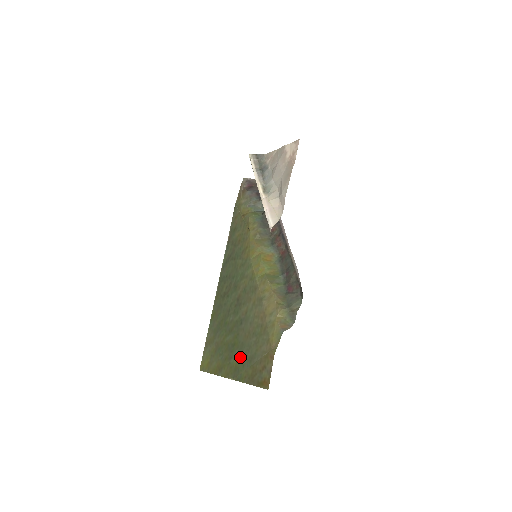
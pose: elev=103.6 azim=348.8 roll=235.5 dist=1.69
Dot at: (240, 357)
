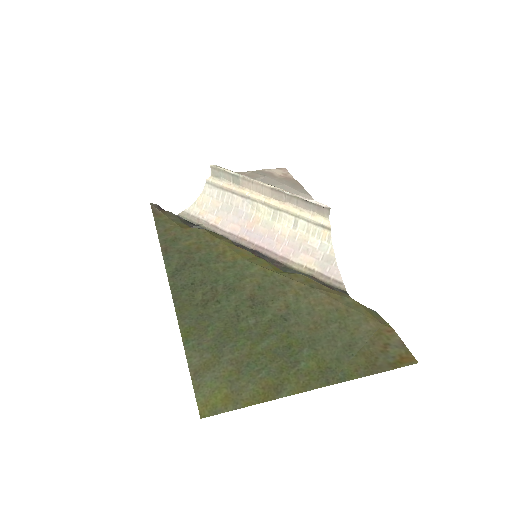
Dot at: (321, 353)
